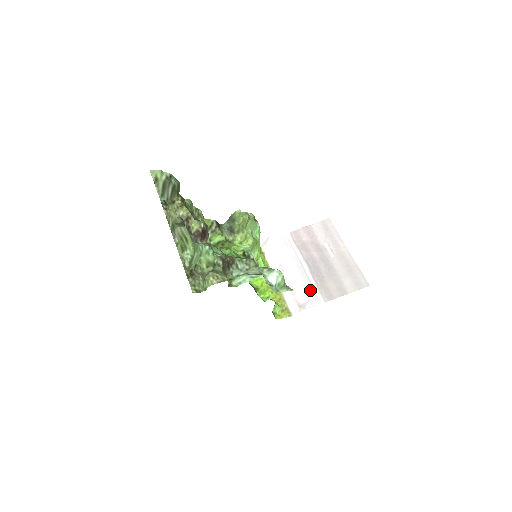
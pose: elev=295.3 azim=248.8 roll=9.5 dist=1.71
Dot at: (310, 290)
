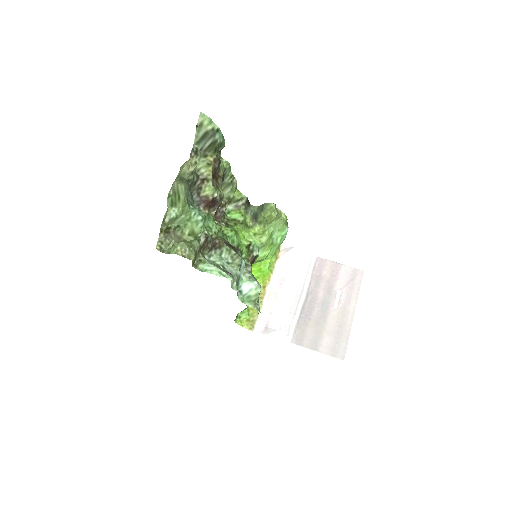
Dot at: (288, 321)
